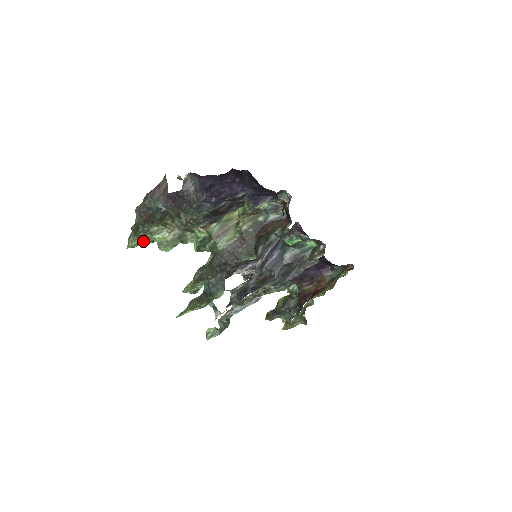
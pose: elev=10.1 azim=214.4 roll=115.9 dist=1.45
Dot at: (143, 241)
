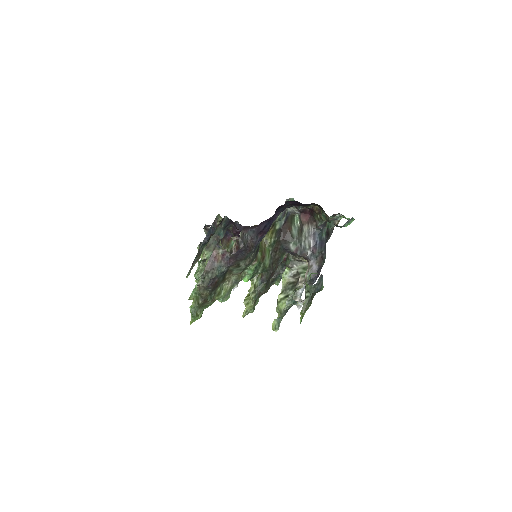
Dot at: (204, 308)
